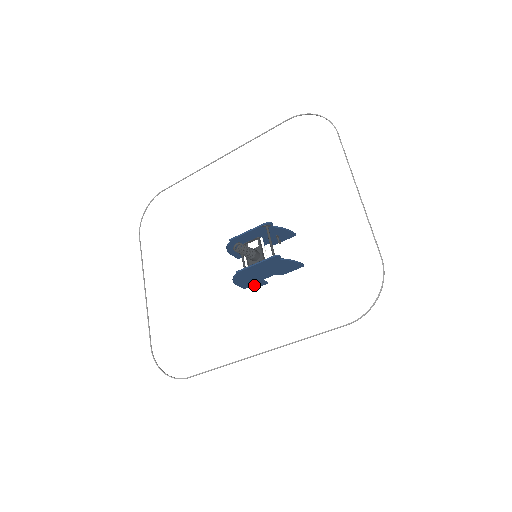
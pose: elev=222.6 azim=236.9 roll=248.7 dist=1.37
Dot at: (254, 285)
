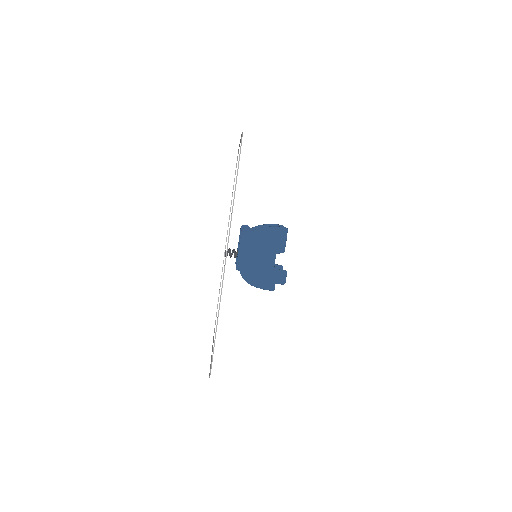
Dot at: (277, 281)
